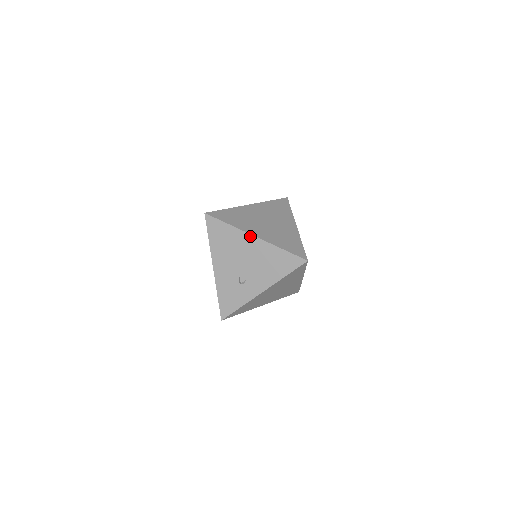
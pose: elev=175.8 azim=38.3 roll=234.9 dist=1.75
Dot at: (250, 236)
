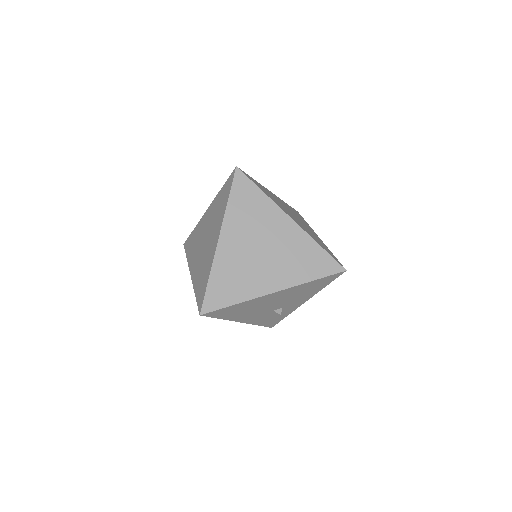
Dot at: (268, 295)
